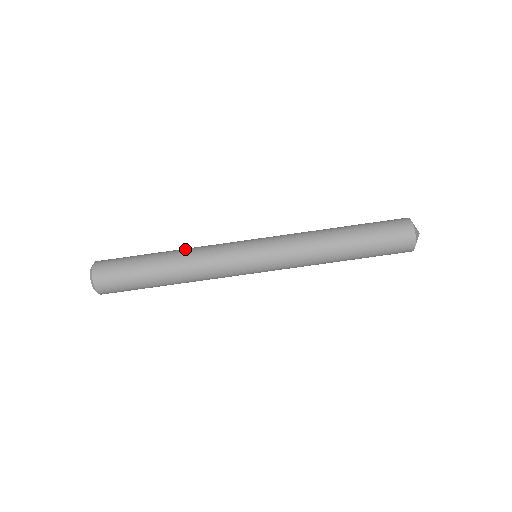
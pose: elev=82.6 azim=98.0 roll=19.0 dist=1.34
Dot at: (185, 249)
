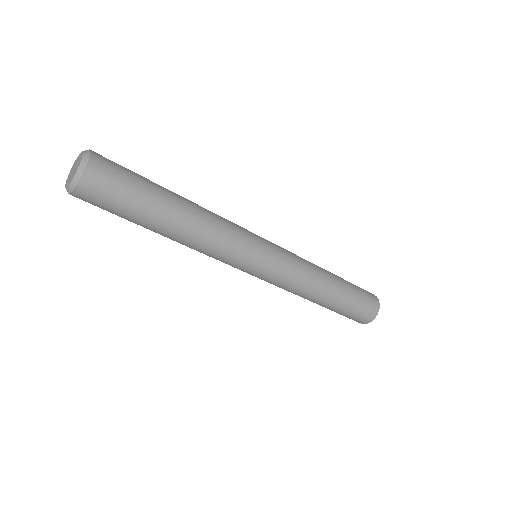
Dot at: (203, 213)
